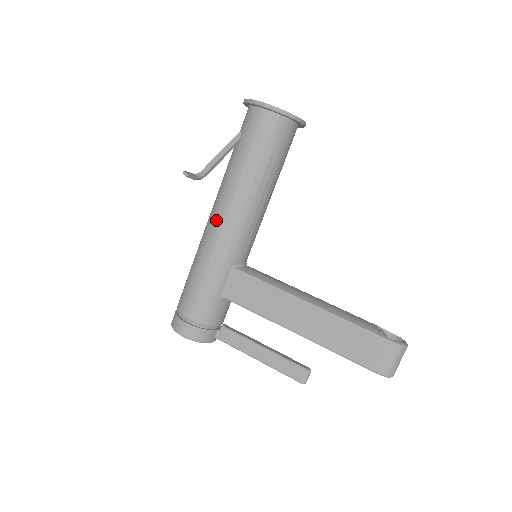
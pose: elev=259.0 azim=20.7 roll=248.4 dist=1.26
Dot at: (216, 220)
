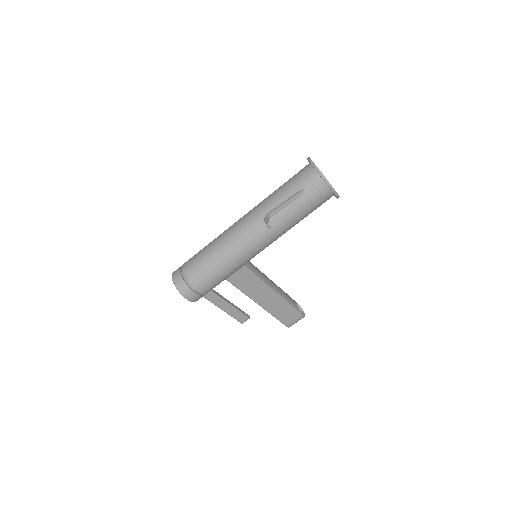
Dot at: (255, 241)
